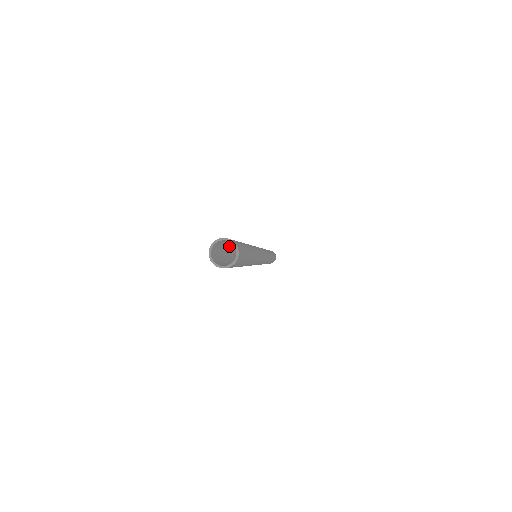
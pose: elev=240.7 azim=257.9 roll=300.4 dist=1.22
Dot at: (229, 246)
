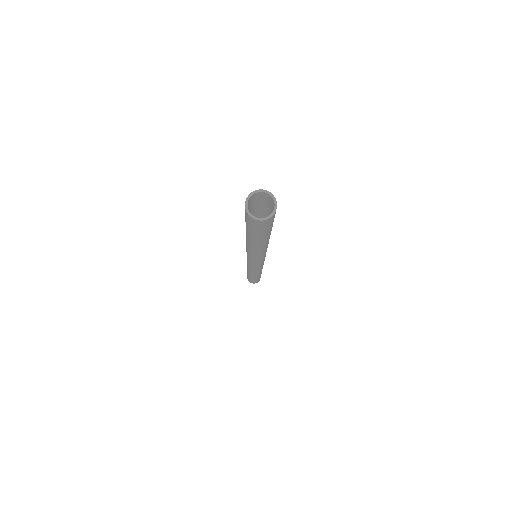
Dot at: (254, 215)
